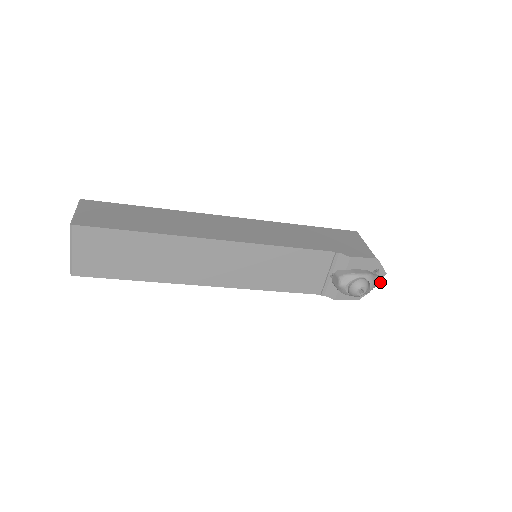
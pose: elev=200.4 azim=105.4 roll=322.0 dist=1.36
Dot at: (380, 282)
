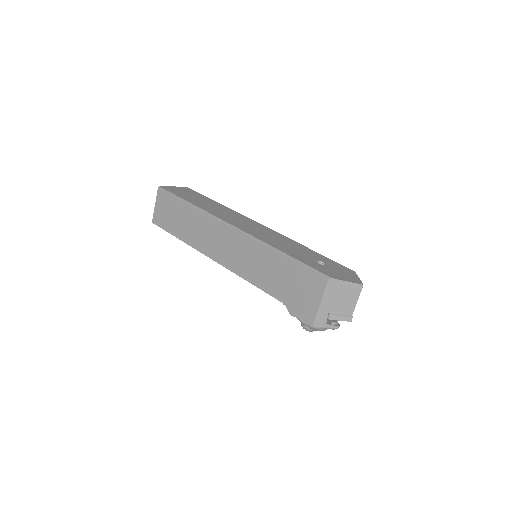
Dot at: (333, 329)
